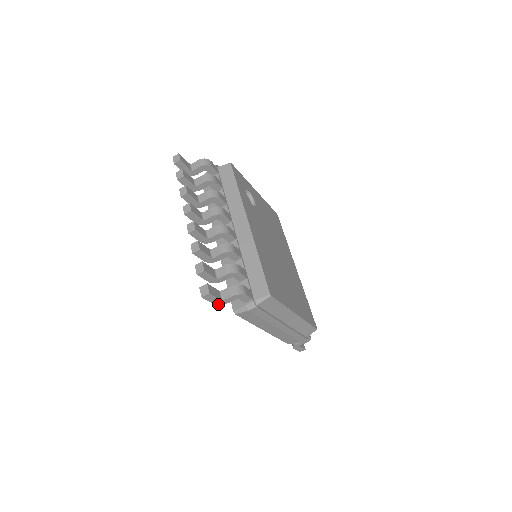
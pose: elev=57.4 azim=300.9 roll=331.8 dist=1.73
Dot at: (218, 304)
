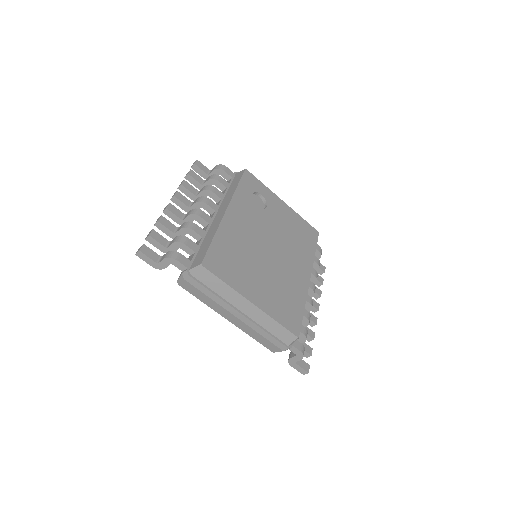
Dot at: (157, 268)
